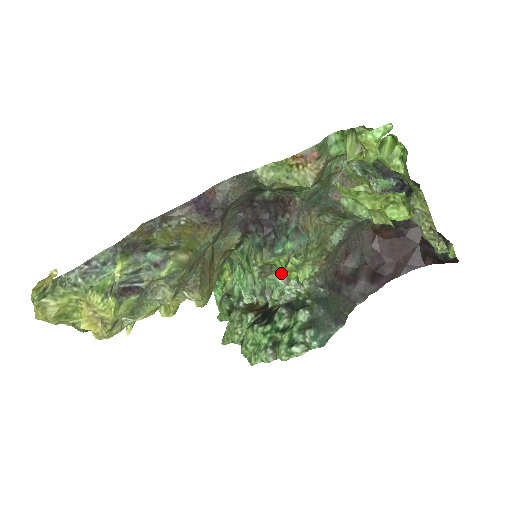
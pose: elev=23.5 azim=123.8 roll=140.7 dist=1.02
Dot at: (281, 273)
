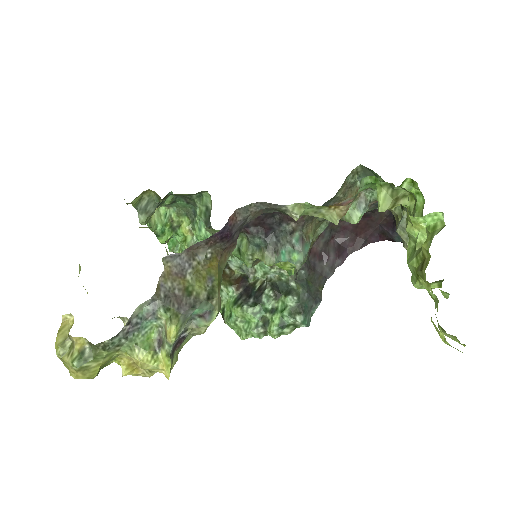
Dot at: occluded
